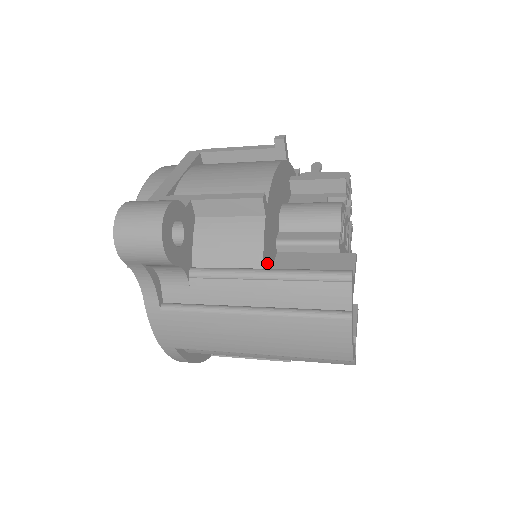
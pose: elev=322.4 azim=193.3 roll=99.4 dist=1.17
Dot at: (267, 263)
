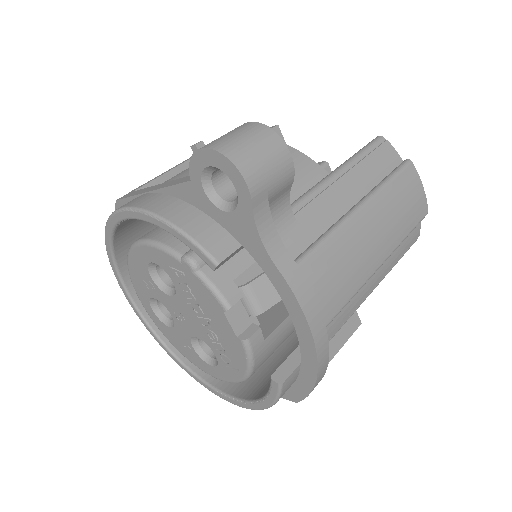
Dot at: occluded
